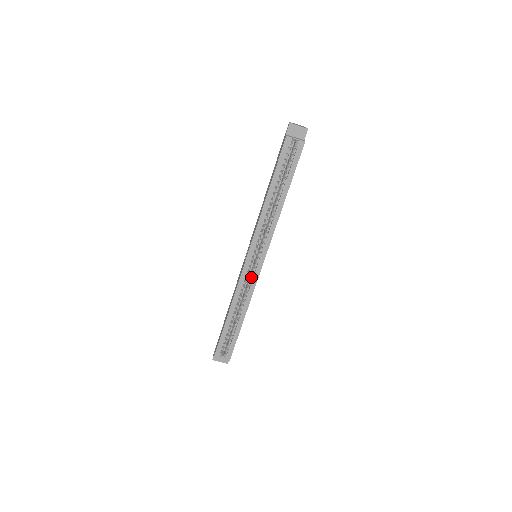
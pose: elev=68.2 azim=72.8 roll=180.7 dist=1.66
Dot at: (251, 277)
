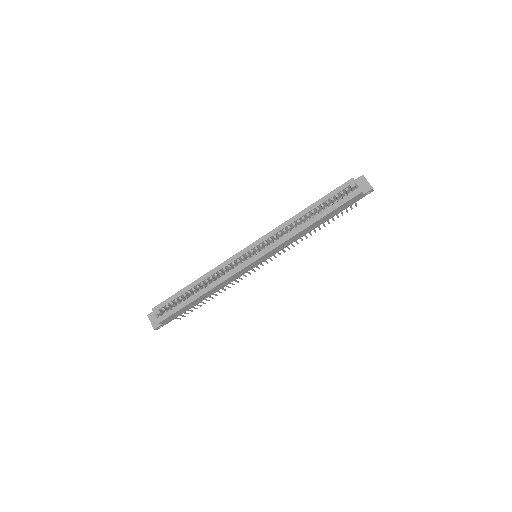
Dot at: (237, 266)
